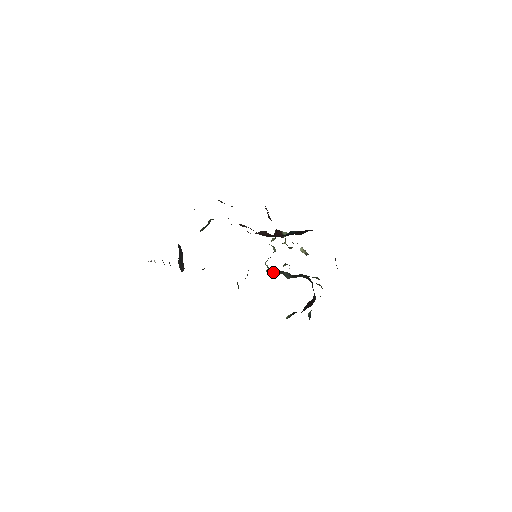
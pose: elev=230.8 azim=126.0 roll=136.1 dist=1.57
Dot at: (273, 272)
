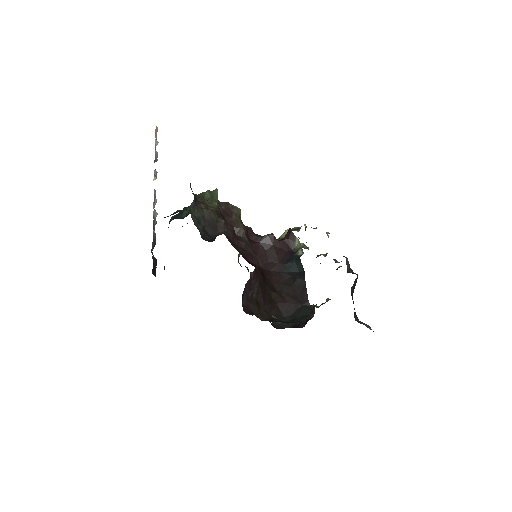
Dot at: occluded
